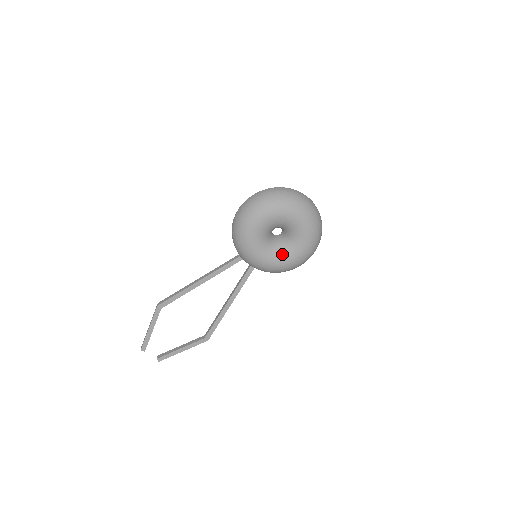
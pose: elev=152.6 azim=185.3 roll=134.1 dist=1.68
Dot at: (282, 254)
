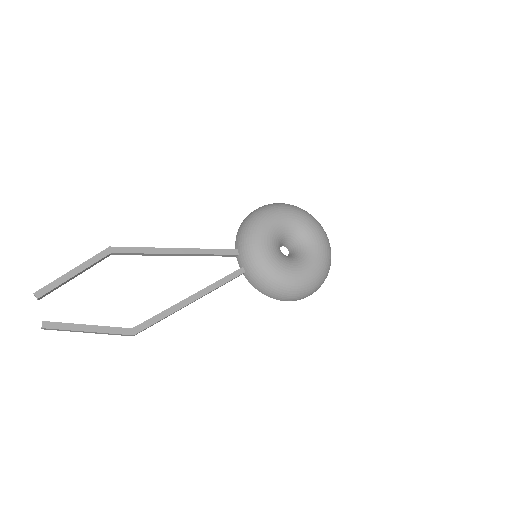
Dot at: (287, 262)
